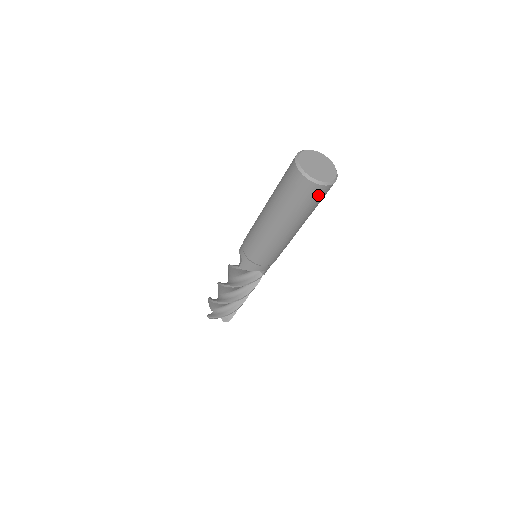
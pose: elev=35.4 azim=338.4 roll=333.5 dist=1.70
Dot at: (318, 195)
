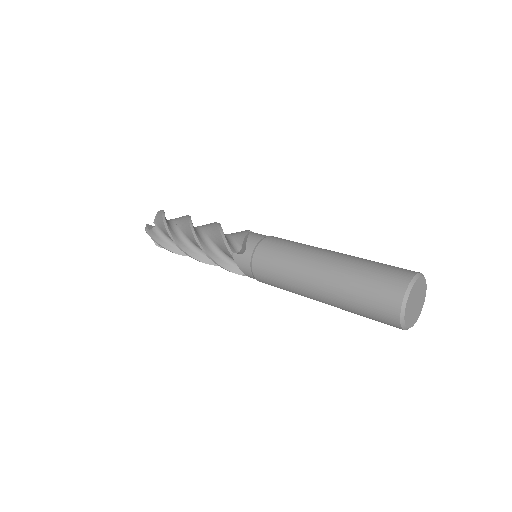
Dot at: (386, 323)
